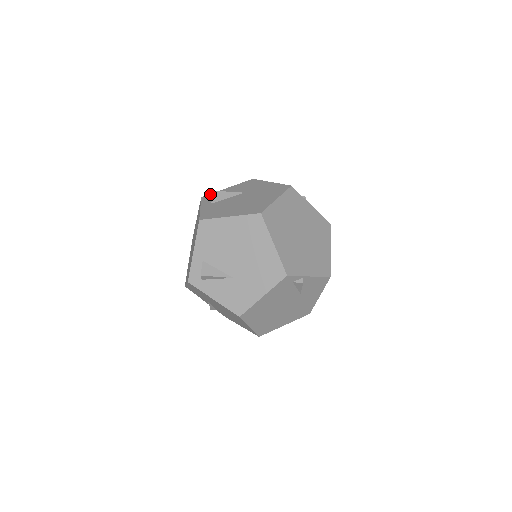
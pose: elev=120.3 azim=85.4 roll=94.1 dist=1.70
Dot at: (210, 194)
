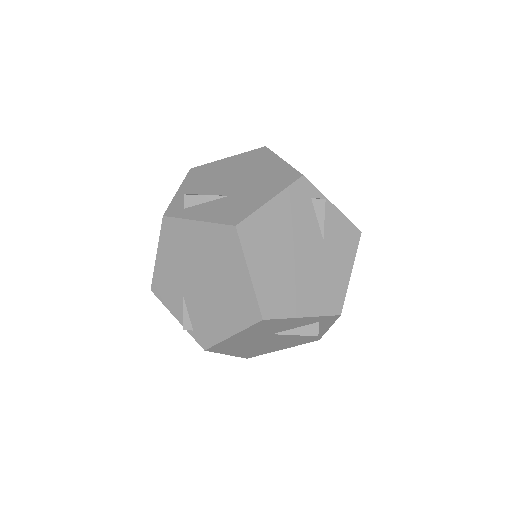
Dot at: occluded
